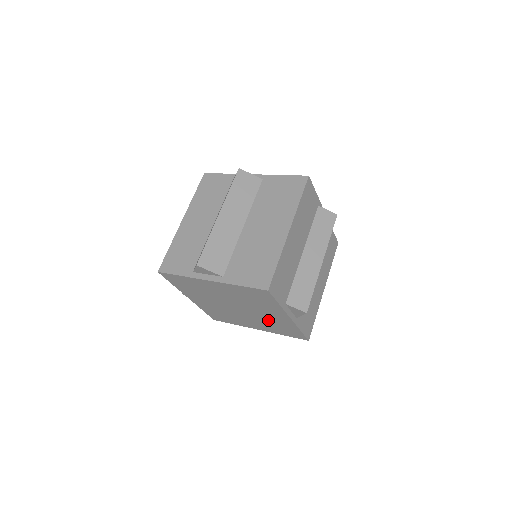
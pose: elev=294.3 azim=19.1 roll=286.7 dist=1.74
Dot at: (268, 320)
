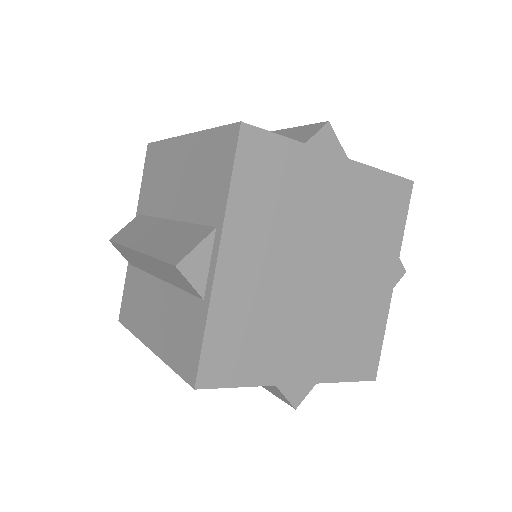
Dot at: (350, 310)
